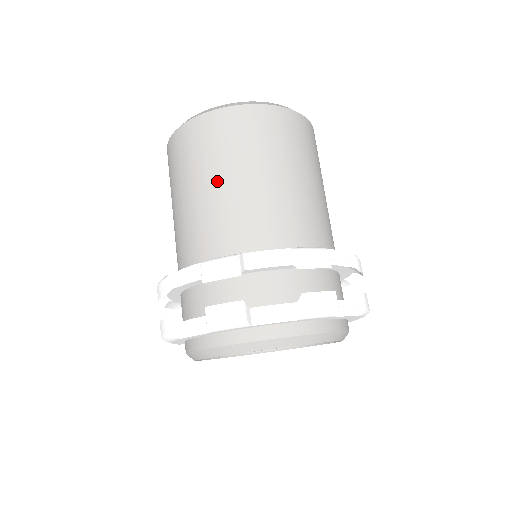
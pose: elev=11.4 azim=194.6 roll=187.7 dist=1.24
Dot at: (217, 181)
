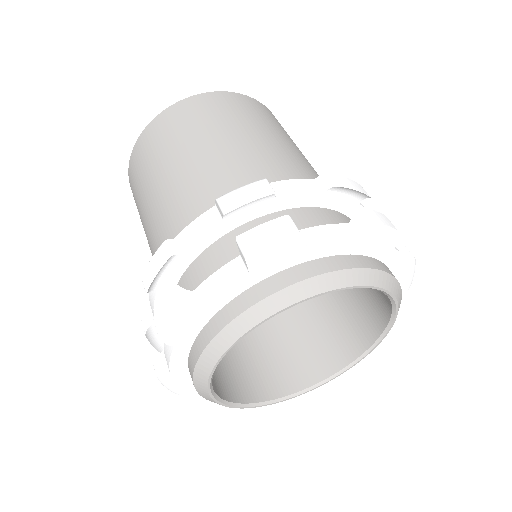
Dot at: (281, 139)
